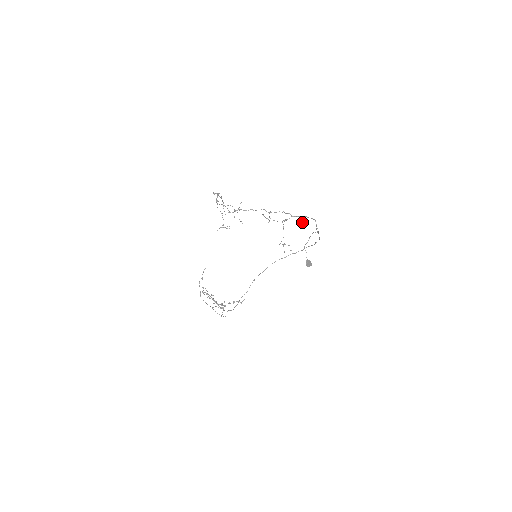
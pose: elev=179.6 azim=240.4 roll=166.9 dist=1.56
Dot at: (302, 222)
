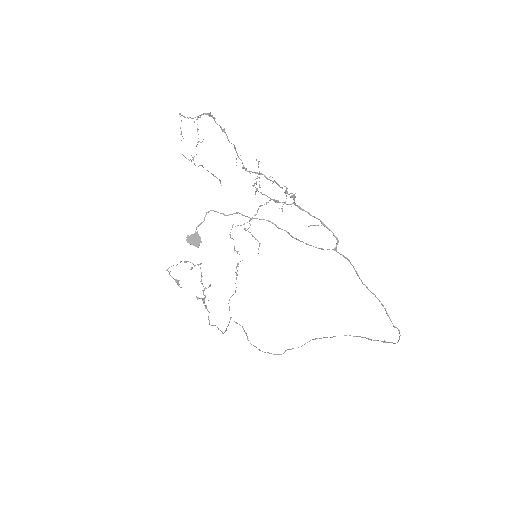
Dot at: occluded
